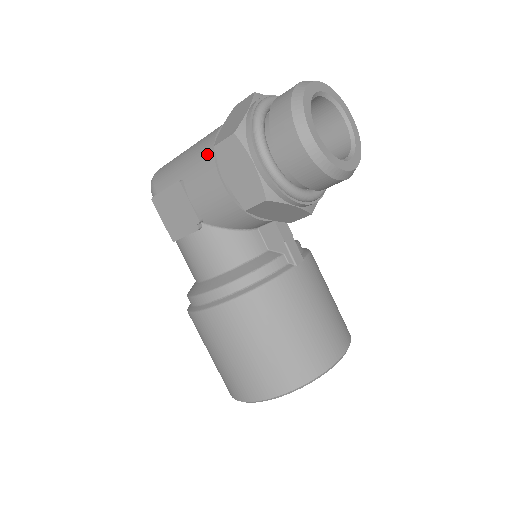
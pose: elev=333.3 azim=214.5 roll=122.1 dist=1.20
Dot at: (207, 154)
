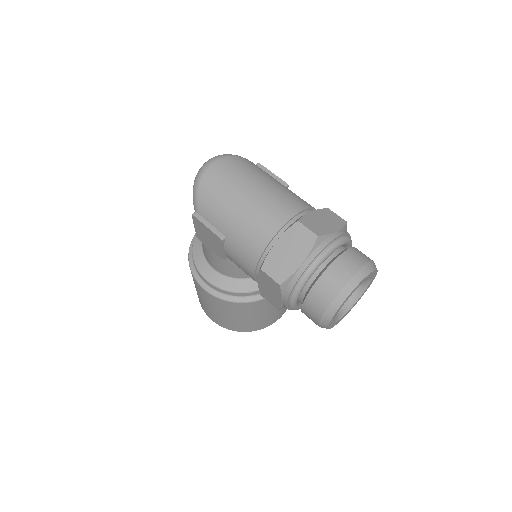
Dot at: (254, 252)
